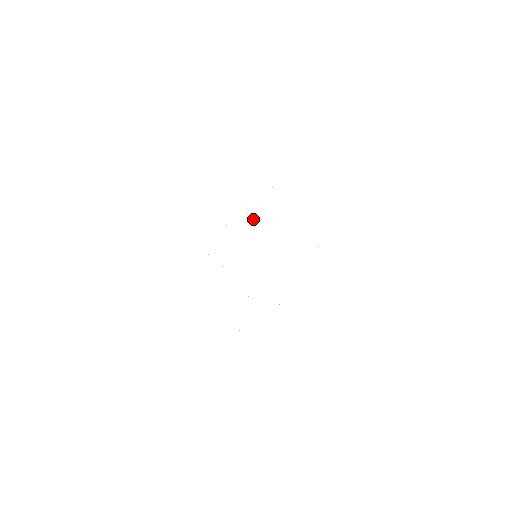
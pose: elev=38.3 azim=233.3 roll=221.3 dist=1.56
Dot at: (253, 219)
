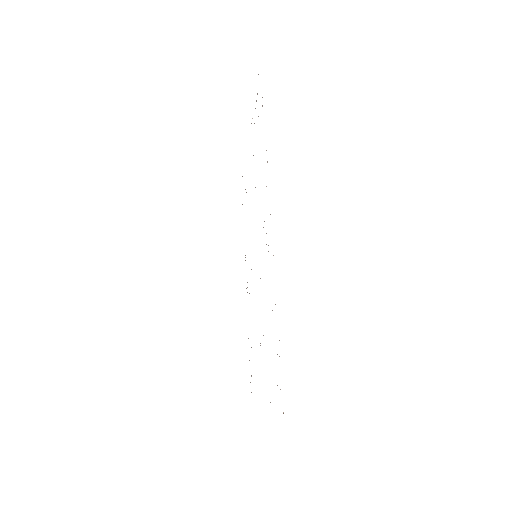
Dot at: occluded
